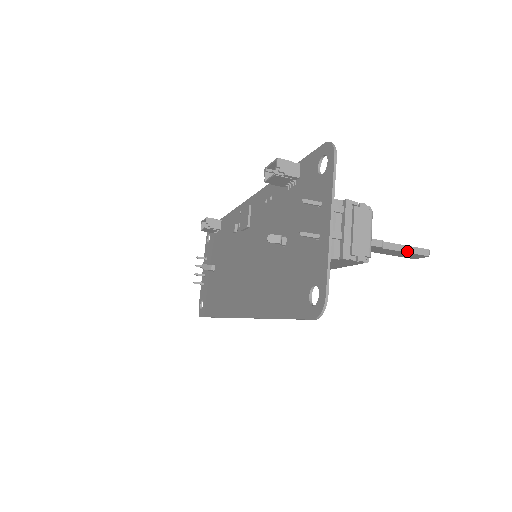
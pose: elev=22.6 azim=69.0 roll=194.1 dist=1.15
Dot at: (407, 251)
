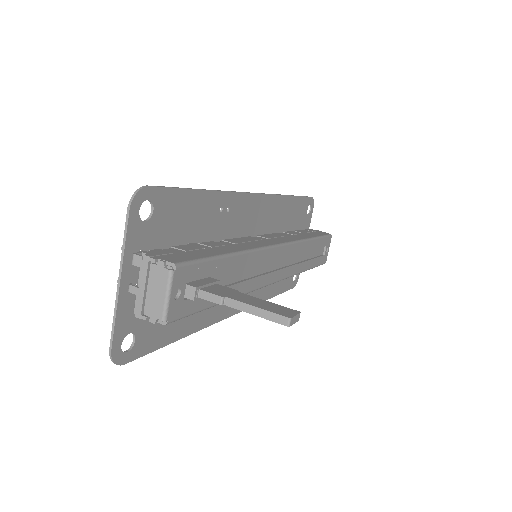
Dot at: (256, 314)
